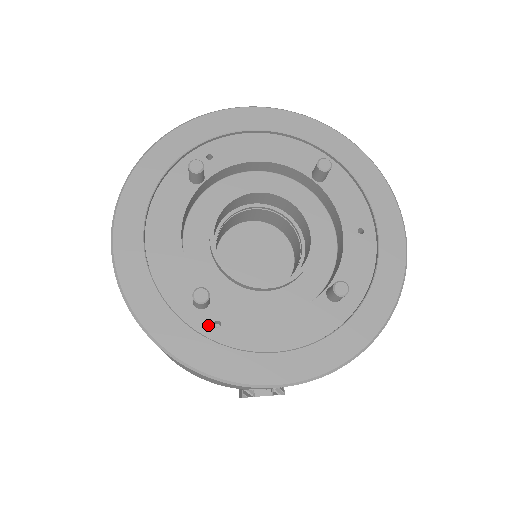
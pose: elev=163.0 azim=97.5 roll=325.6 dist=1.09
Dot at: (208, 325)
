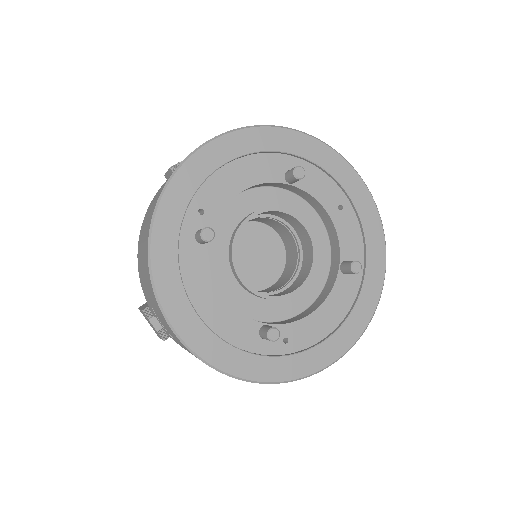
Dot at: (280, 346)
